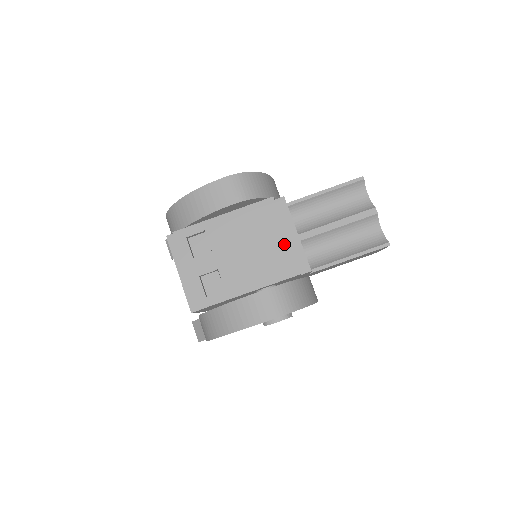
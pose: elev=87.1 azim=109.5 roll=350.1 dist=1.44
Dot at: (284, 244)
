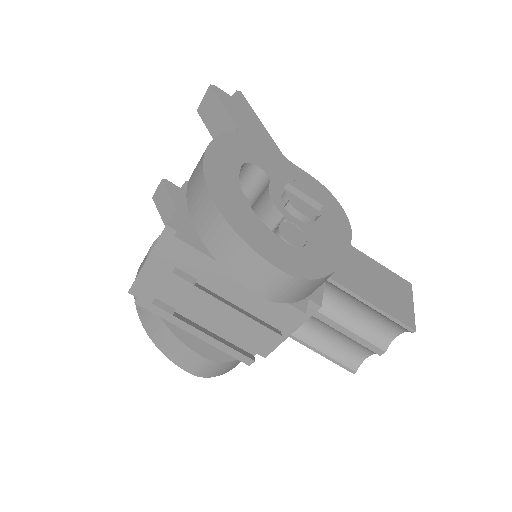
Dot at: (264, 343)
